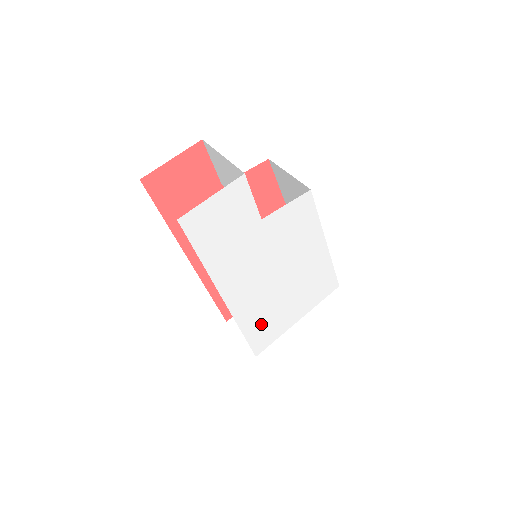
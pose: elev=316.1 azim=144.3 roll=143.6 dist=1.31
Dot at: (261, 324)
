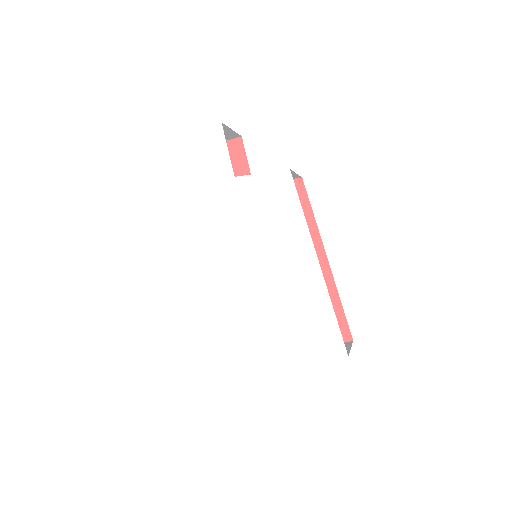
Dot at: (229, 326)
